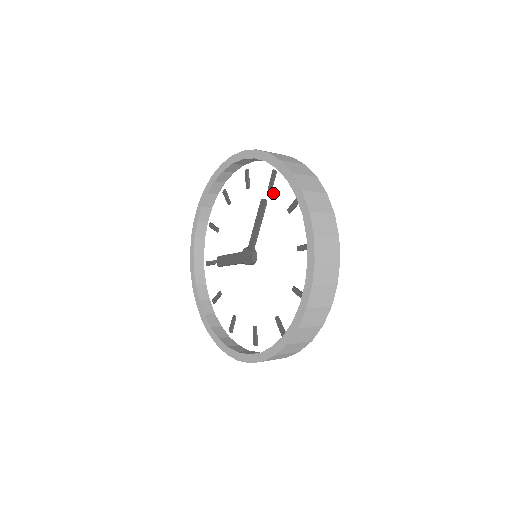
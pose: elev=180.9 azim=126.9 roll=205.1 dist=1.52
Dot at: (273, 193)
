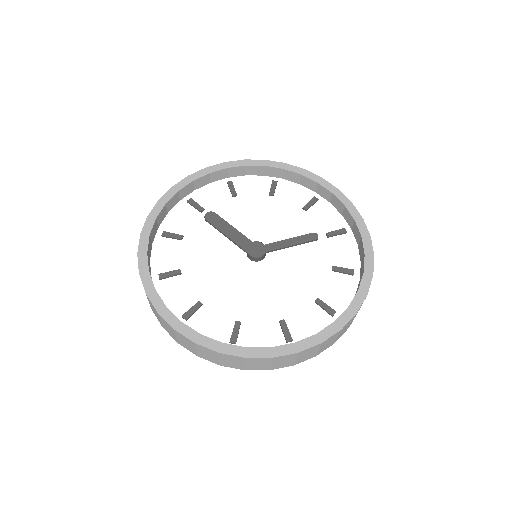
Dot at: (328, 241)
